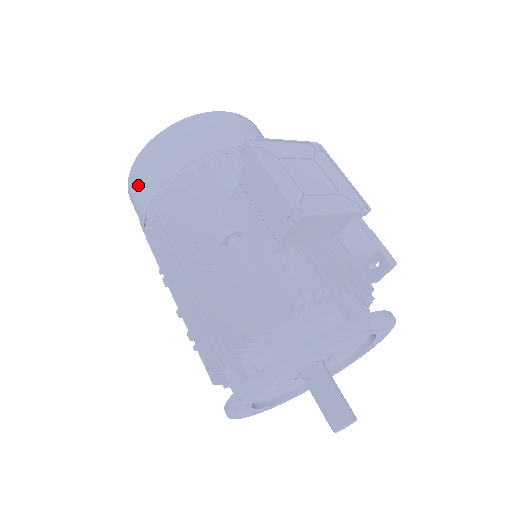
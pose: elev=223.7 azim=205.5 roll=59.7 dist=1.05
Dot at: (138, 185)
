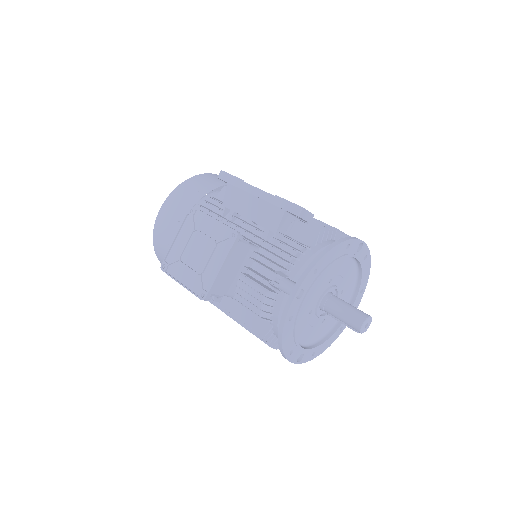
Dot at: occluded
